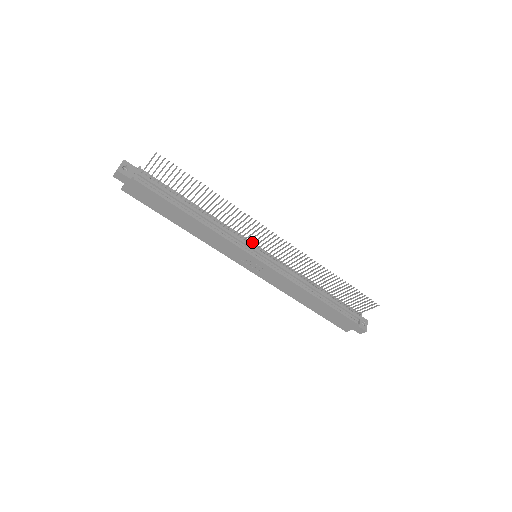
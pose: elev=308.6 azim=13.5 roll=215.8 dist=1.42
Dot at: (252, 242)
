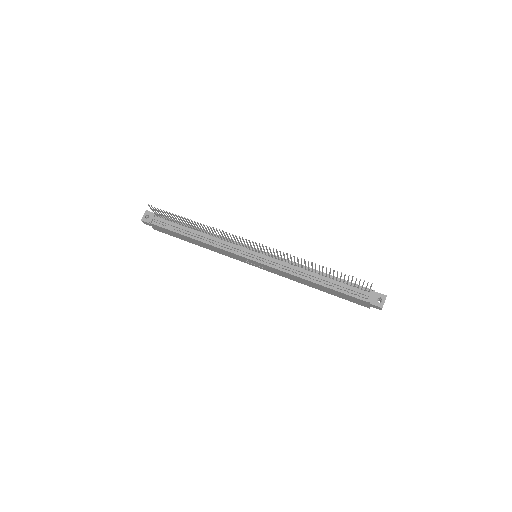
Dot at: (246, 246)
